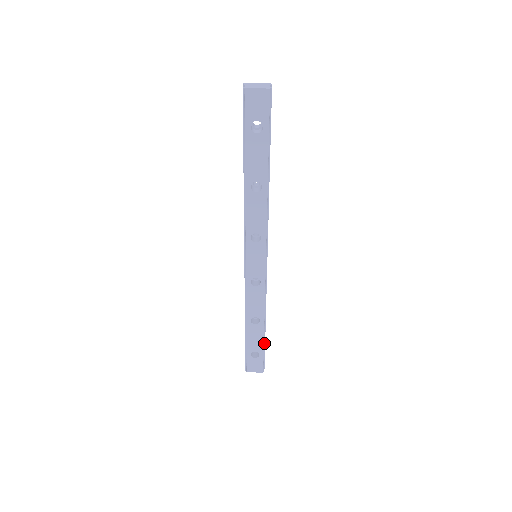
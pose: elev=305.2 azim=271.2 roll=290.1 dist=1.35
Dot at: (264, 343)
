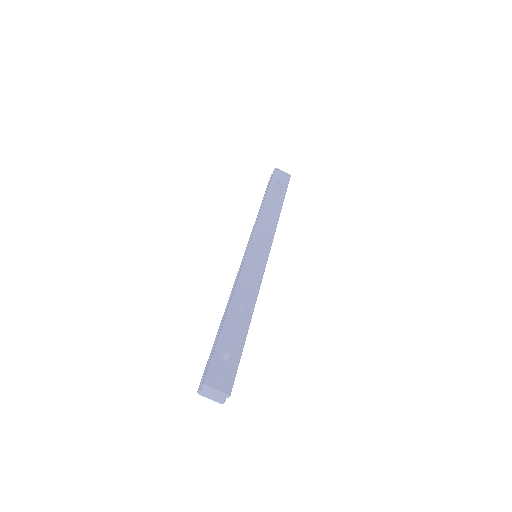
Dot at: occluded
